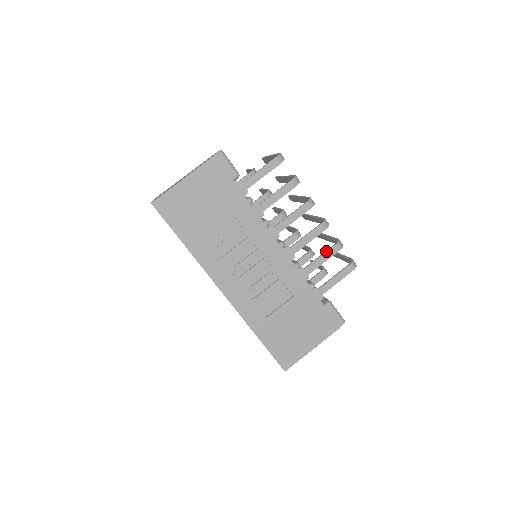
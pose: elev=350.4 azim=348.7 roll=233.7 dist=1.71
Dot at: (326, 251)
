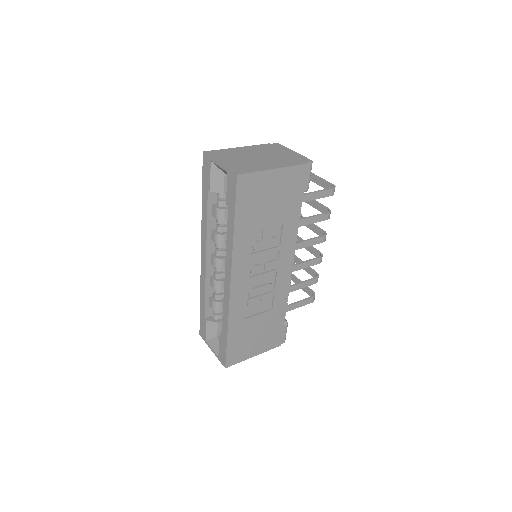
Dot at: (308, 280)
